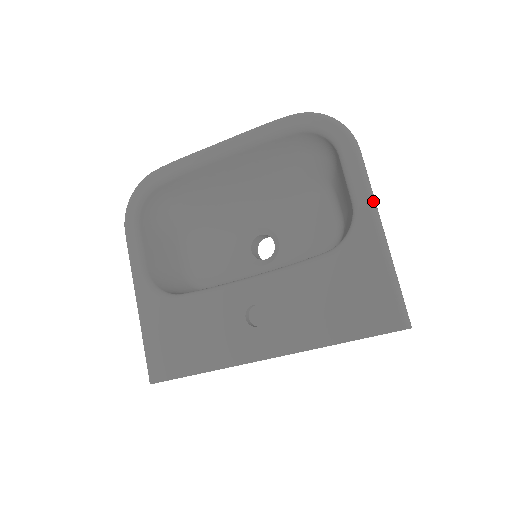
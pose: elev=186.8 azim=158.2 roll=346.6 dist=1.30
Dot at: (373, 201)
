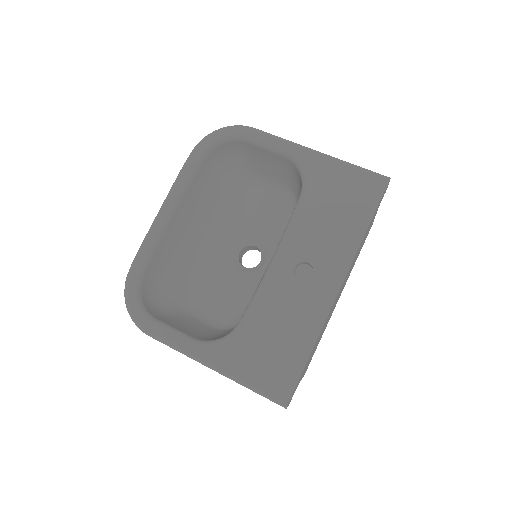
Dot at: (294, 143)
